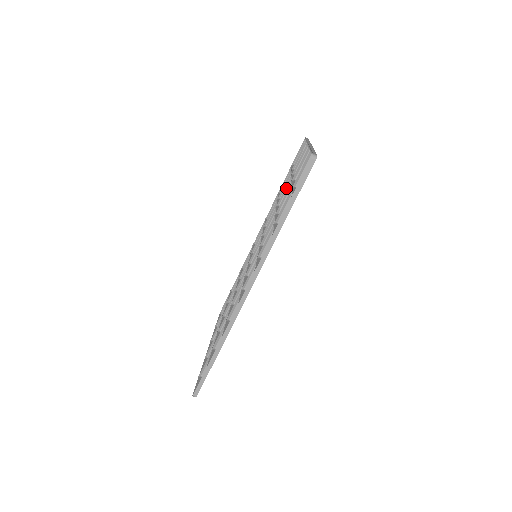
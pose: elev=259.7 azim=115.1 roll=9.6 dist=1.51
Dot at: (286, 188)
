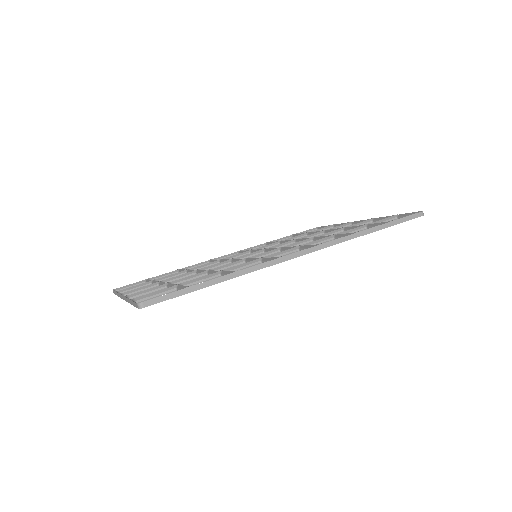
Dot at: (313, 234)
